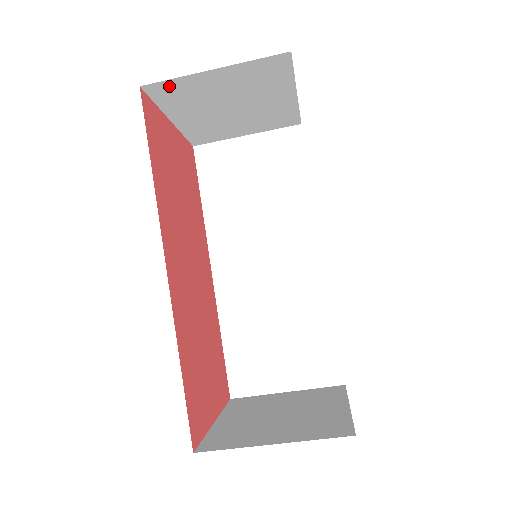
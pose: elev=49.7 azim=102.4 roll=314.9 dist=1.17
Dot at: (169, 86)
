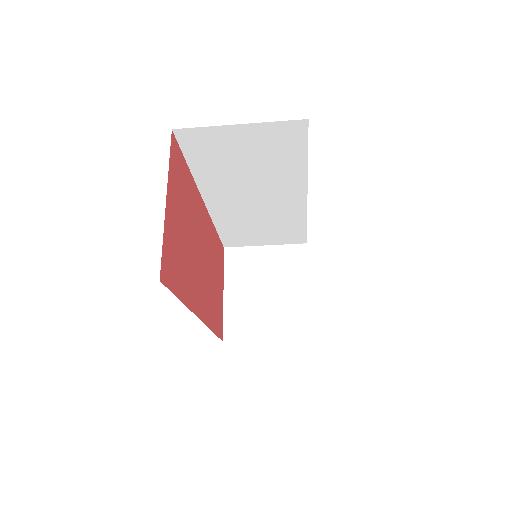
Dot at: occluded
